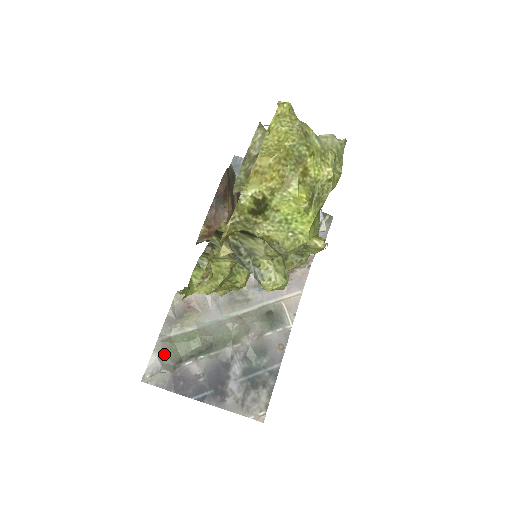
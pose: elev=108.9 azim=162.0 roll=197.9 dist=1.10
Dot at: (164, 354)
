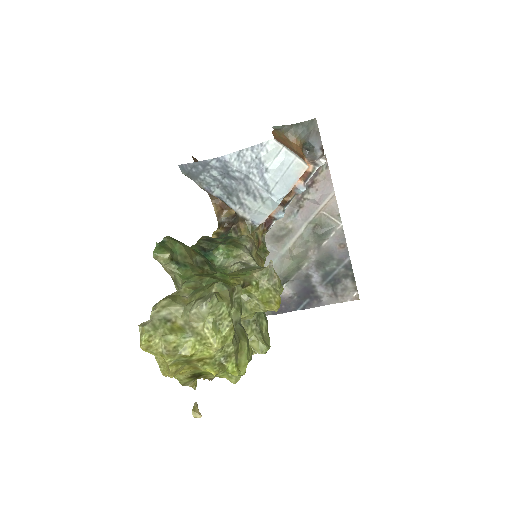
Dot at: occluded
